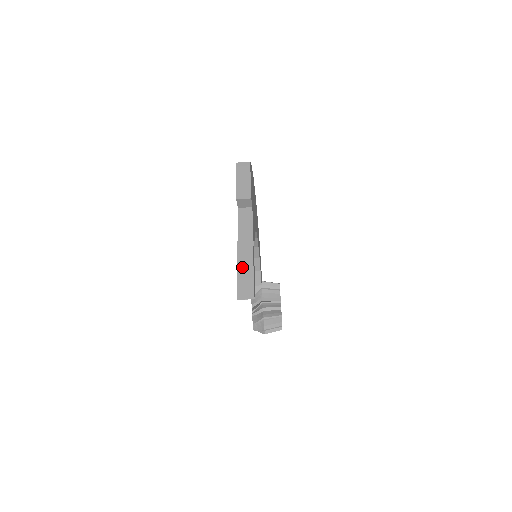
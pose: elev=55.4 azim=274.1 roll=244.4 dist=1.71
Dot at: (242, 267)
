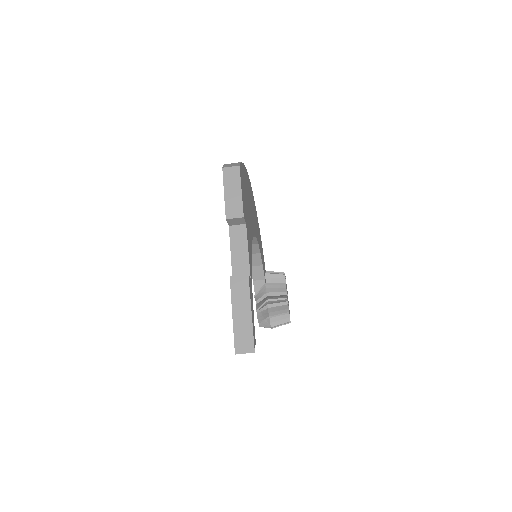
Dot at: (238, 311)
